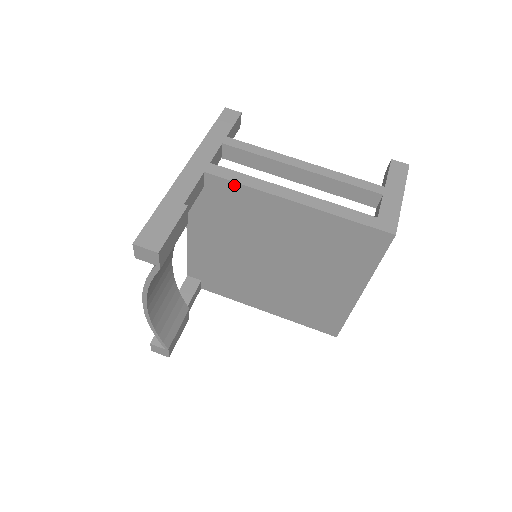
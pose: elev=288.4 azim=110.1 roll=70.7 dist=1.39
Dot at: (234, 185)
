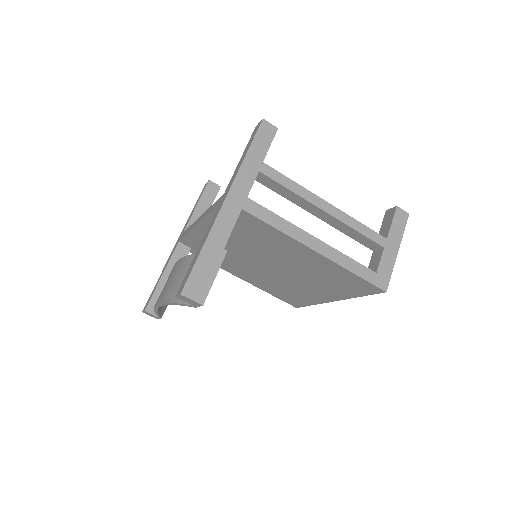
Dot at: (266, 225)
